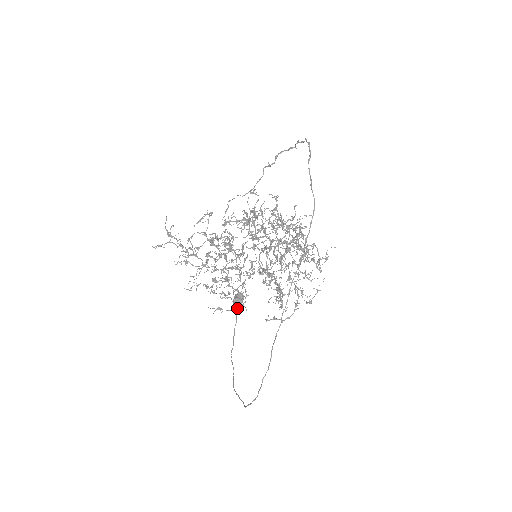
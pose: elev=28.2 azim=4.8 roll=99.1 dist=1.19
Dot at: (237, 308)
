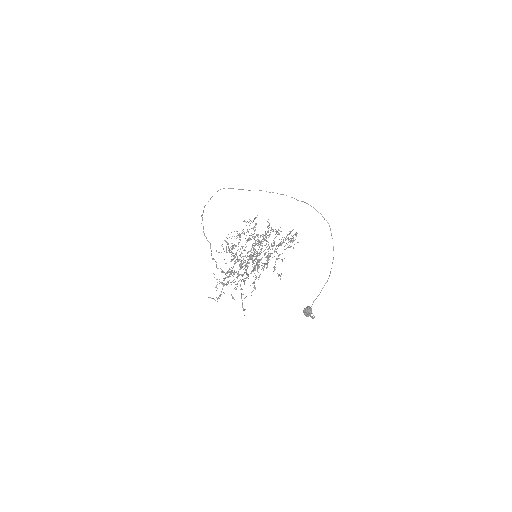
Dot at: (272, 245)
